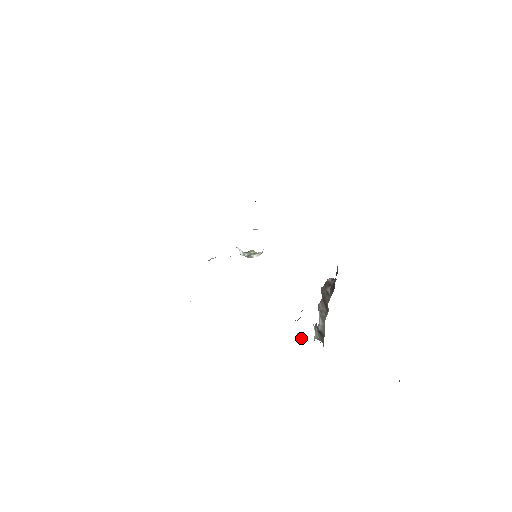
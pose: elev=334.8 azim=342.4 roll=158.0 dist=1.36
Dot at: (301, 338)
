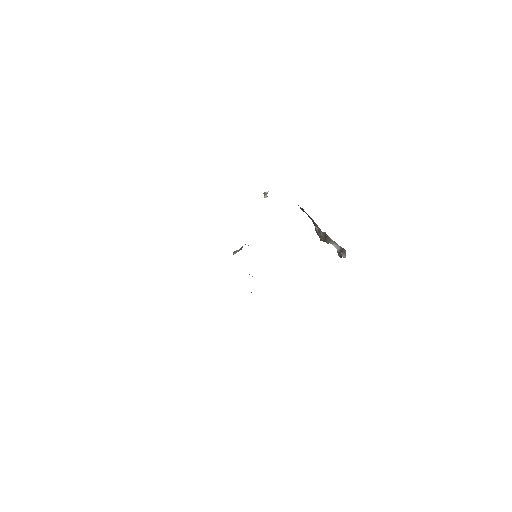
Dot at: occluded
